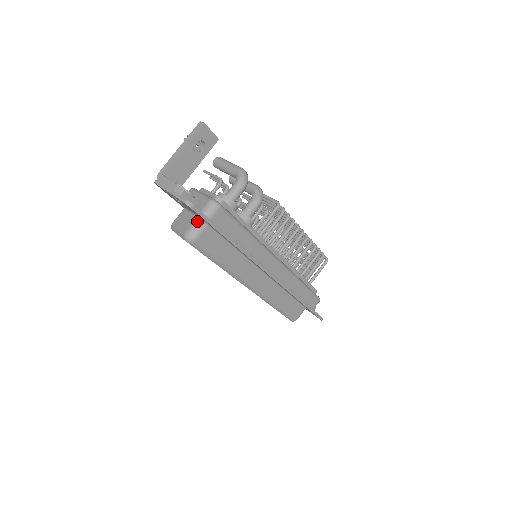
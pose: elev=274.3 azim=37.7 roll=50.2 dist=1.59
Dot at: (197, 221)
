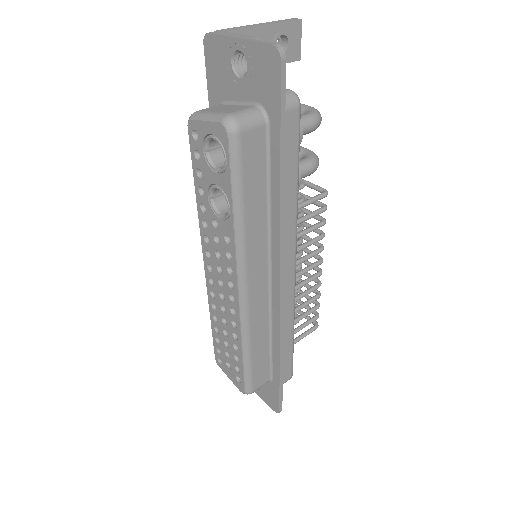
Dot at: (254, 108)
